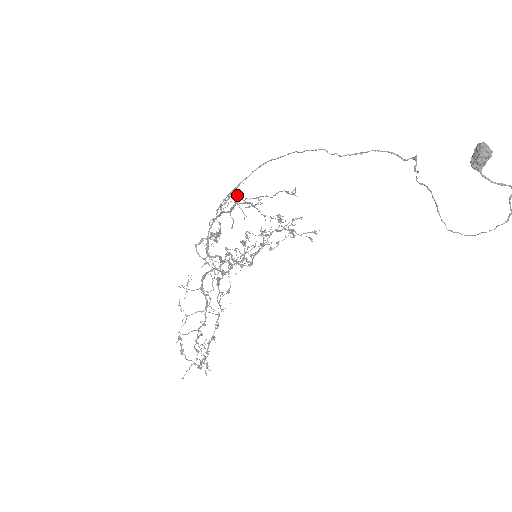
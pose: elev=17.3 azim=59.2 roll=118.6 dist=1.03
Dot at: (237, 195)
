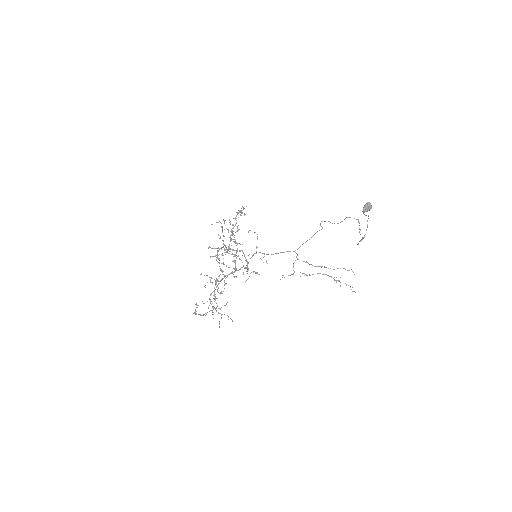
Dot at: (306, 262)
